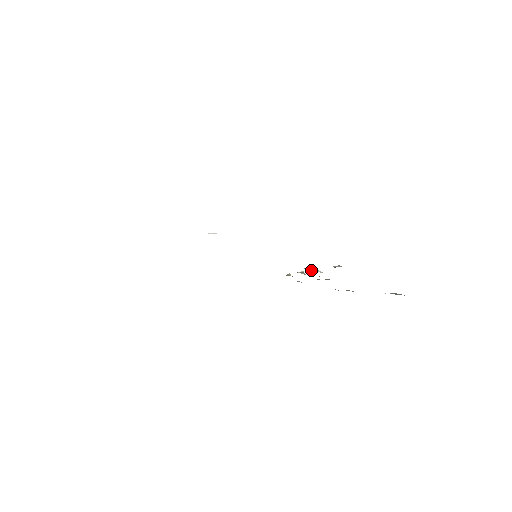
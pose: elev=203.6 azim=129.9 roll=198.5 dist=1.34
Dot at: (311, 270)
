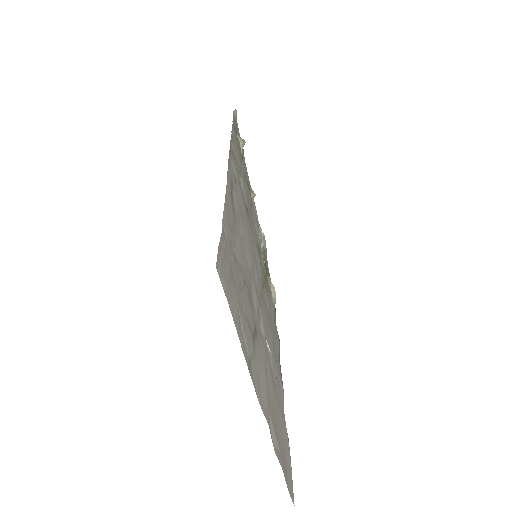
Dot at: (261, 244)
